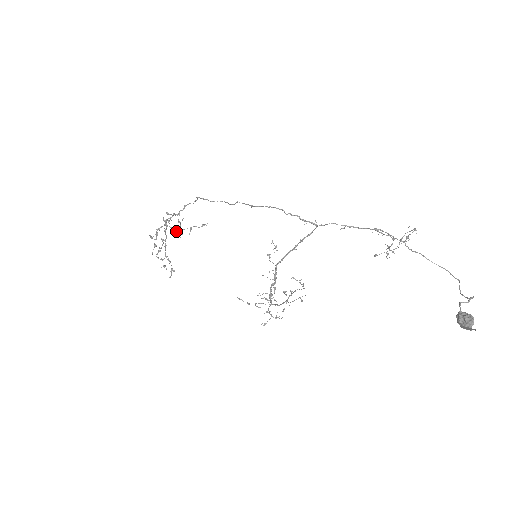
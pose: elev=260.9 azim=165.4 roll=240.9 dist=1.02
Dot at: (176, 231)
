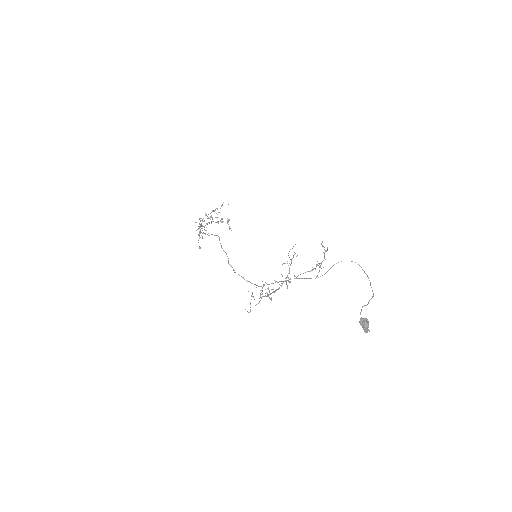
Dot at: occluded
